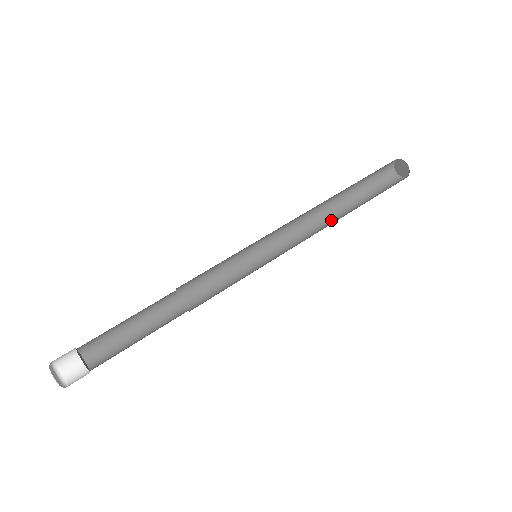
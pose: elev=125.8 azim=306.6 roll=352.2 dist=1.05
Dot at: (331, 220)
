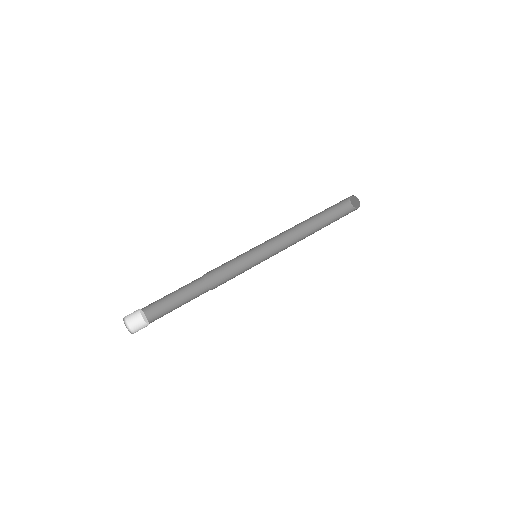
Dot at: (311, 234)
